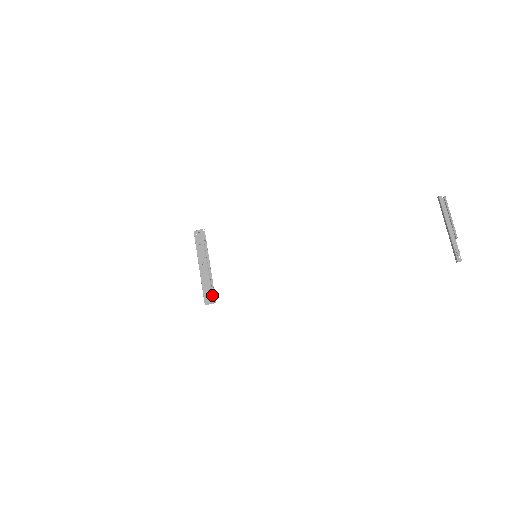
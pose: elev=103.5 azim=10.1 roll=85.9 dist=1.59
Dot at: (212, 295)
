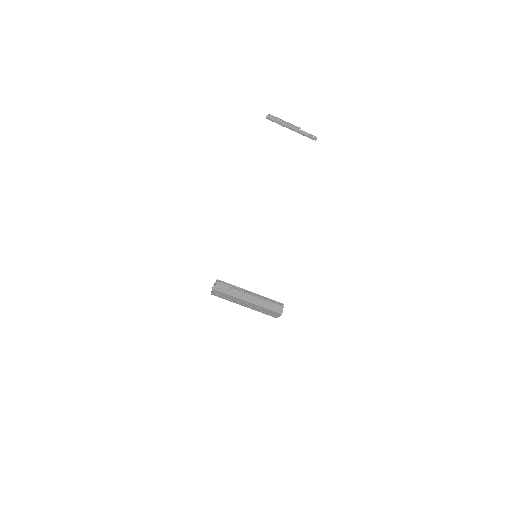
Dot at: (278, 305)
